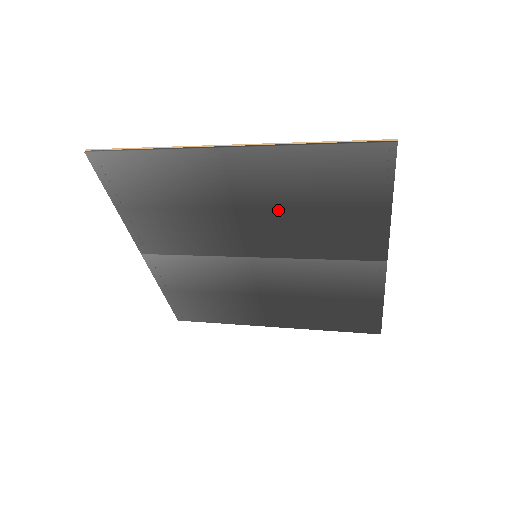
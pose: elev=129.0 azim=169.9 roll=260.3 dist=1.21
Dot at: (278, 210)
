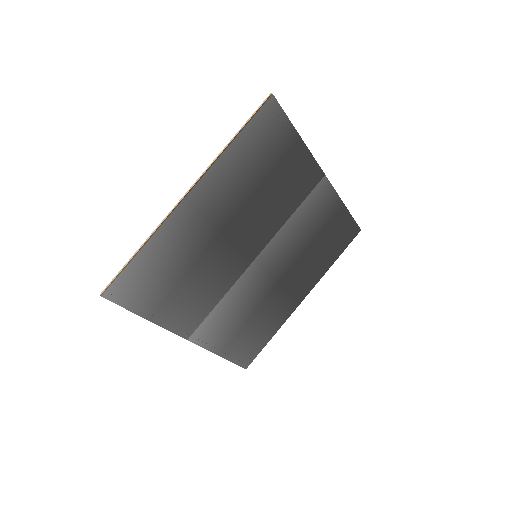
Dot at: (245, 207)
